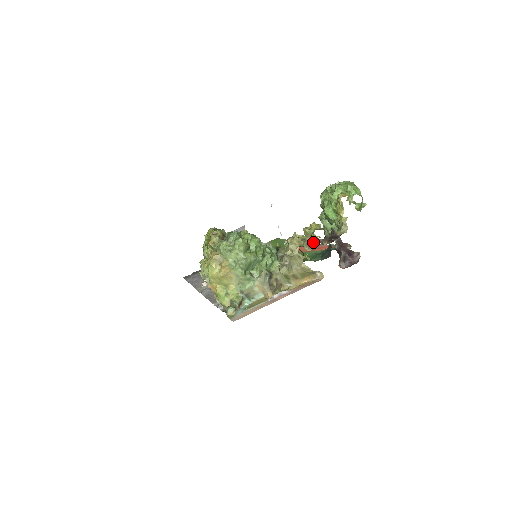
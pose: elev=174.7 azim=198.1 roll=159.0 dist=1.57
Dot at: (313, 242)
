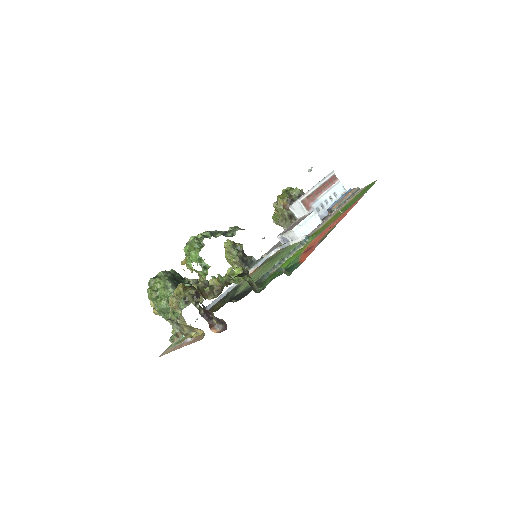
Dot at: (229, 281)
